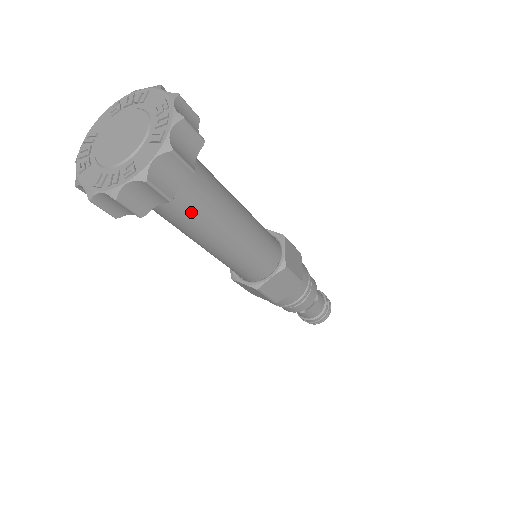
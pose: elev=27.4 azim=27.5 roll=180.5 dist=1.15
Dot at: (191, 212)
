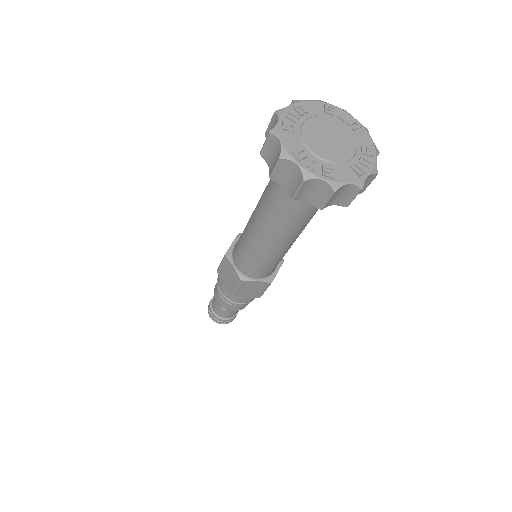
Dot at: (297, 214)
